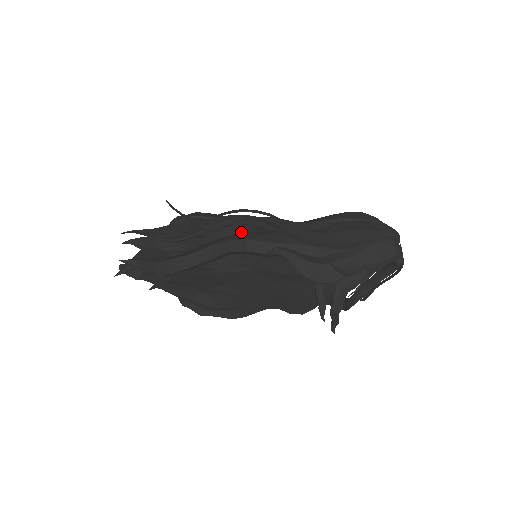
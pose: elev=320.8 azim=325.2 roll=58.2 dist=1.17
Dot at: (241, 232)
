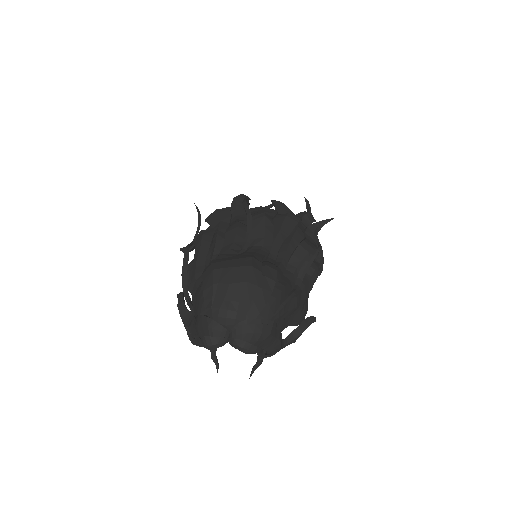
Dot at: occluded
